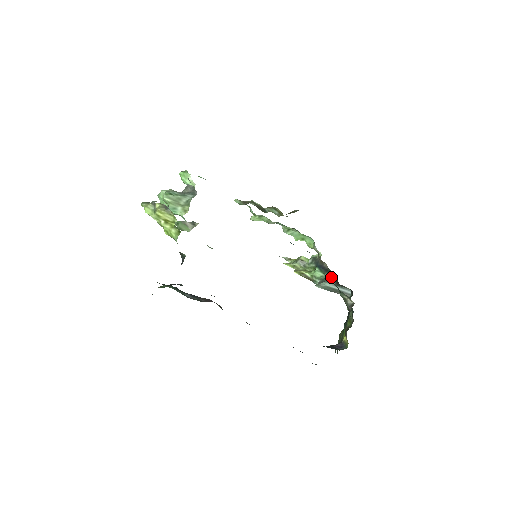
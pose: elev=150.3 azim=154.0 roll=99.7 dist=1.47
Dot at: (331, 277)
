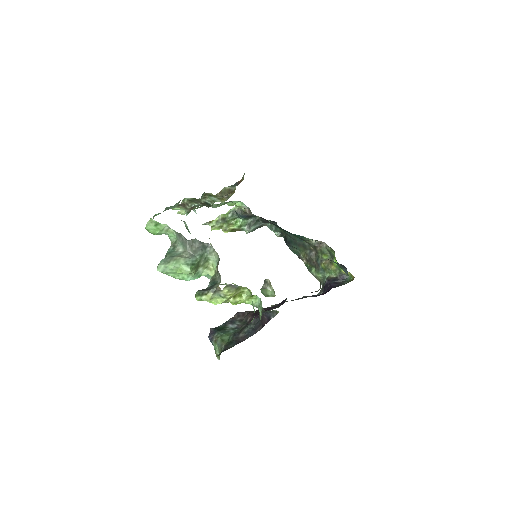
Dot at: (256, 220)
